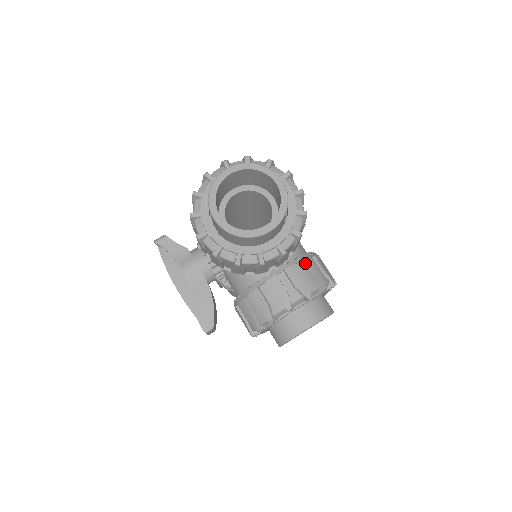
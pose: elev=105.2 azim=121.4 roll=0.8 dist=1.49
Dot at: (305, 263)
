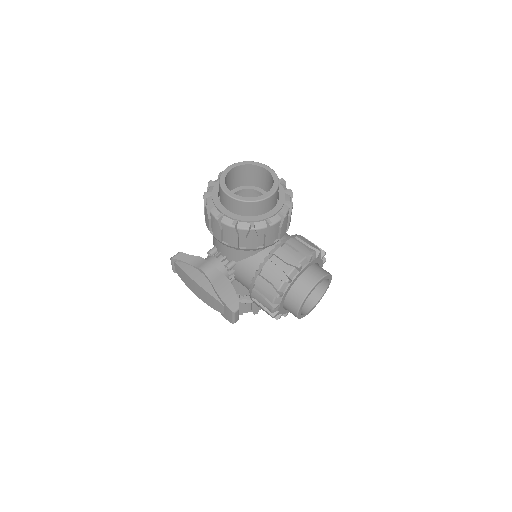
Dot at: (299, 237)
